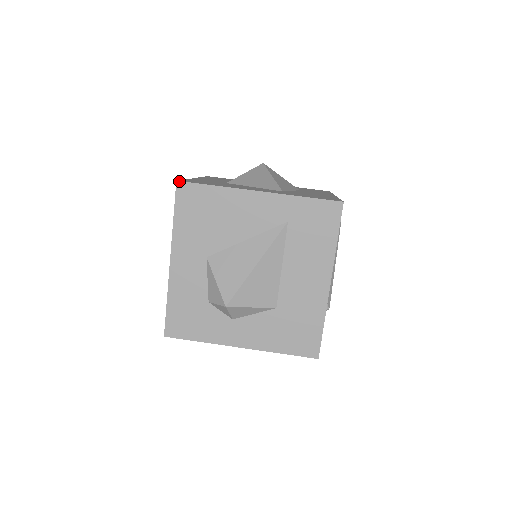
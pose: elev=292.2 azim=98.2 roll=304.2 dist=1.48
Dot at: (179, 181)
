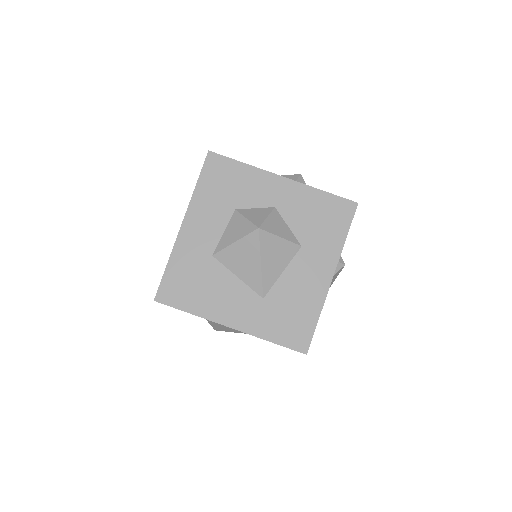
Dot at: occluded
